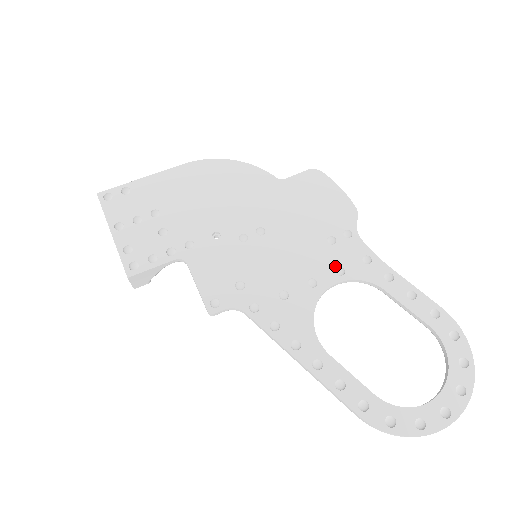
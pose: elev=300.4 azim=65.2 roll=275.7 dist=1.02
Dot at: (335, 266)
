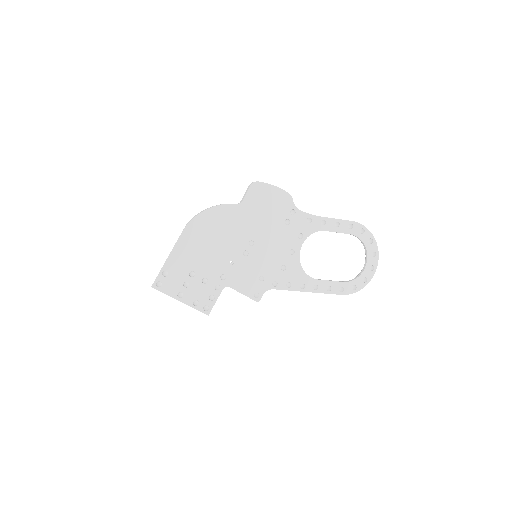
Dot at: (297, 235)
